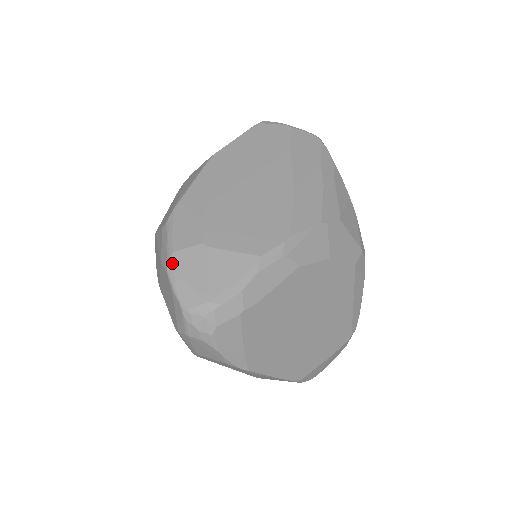
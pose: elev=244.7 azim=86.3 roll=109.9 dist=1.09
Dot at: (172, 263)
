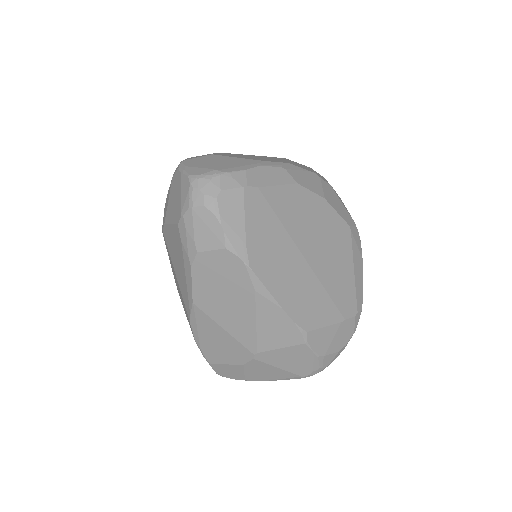
Dot at: (184, 163)
